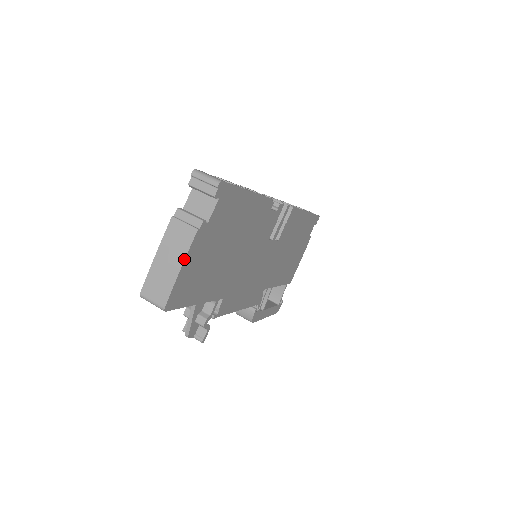
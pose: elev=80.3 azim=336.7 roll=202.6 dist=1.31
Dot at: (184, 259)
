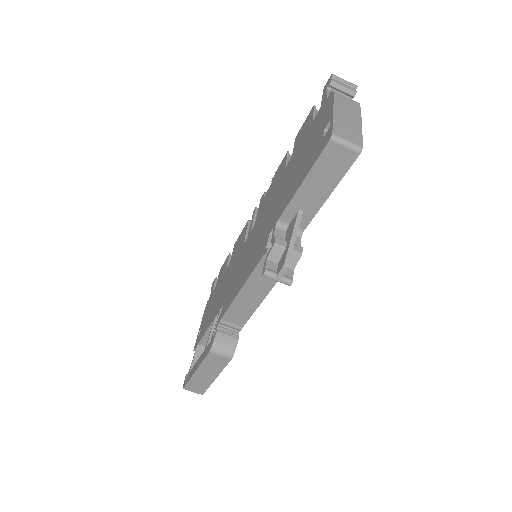
Dot at: (361, 118)
